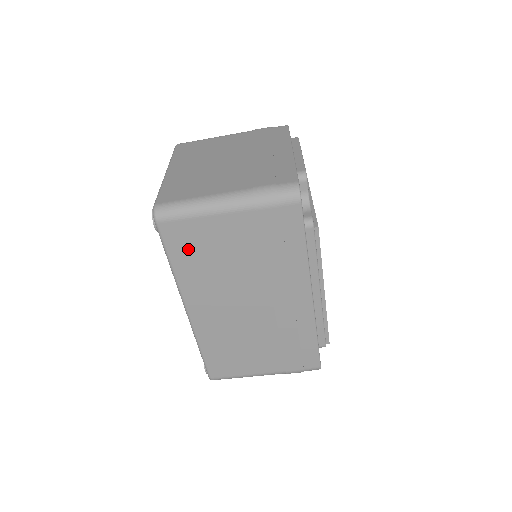
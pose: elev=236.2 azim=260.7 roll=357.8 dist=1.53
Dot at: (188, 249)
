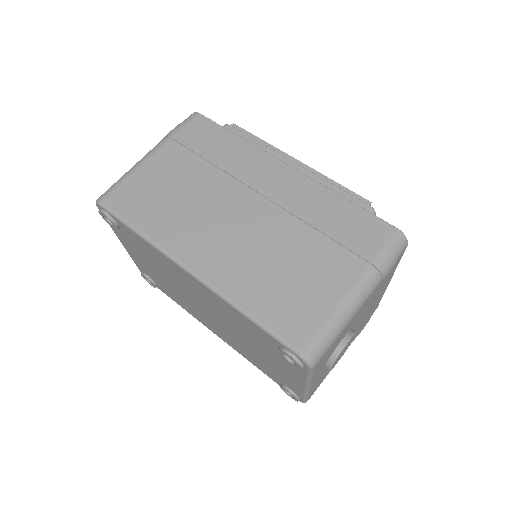
Dot at: (143, 205)
